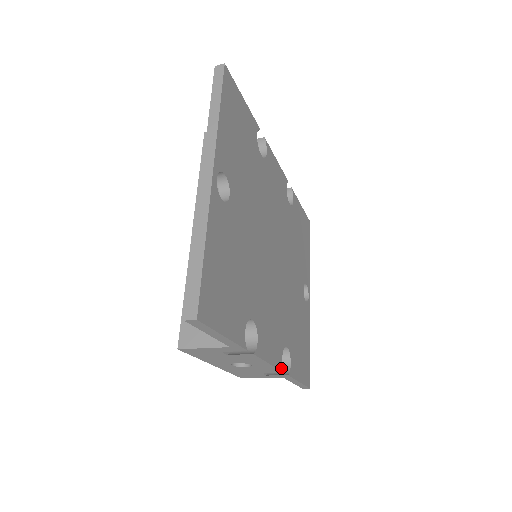
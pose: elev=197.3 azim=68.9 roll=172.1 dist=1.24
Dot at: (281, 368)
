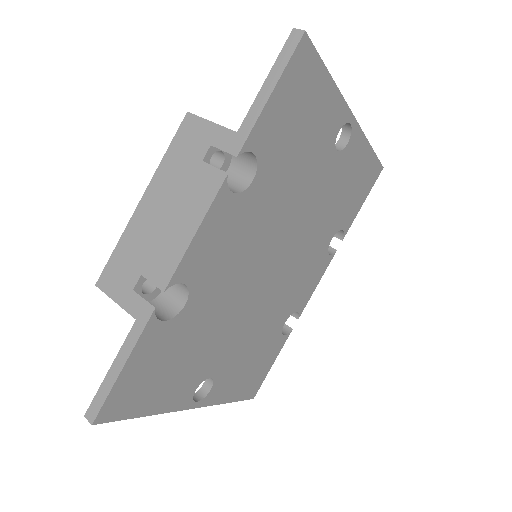
Dot at: (331, 258)
